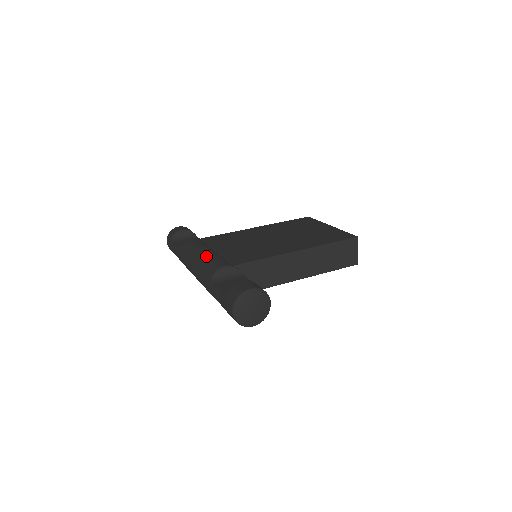
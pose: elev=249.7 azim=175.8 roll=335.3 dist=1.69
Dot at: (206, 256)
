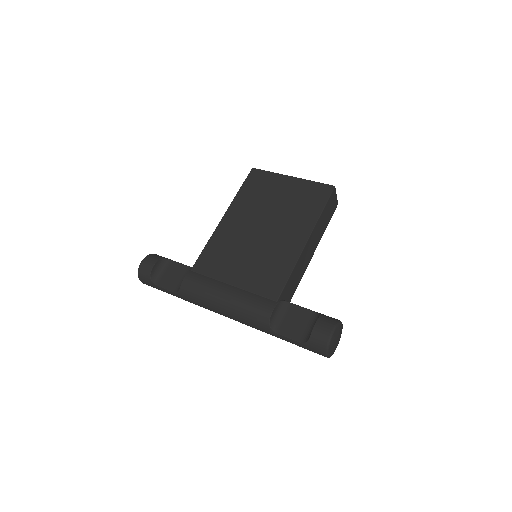
Dot at: (235, 302)
